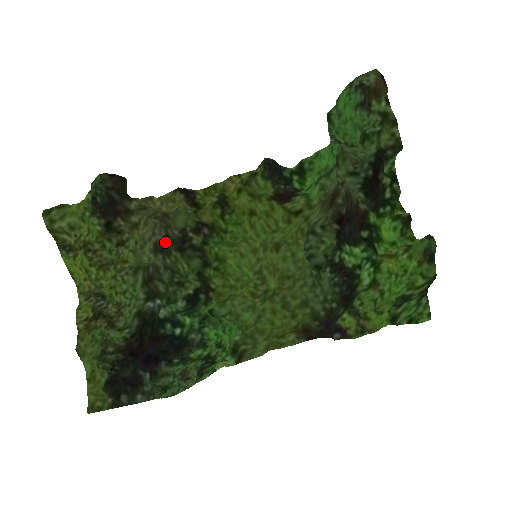
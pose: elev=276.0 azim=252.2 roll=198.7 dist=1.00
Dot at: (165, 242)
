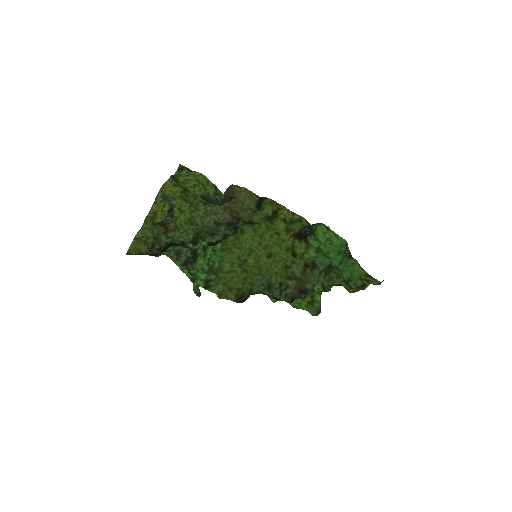
Dot at: occluded
